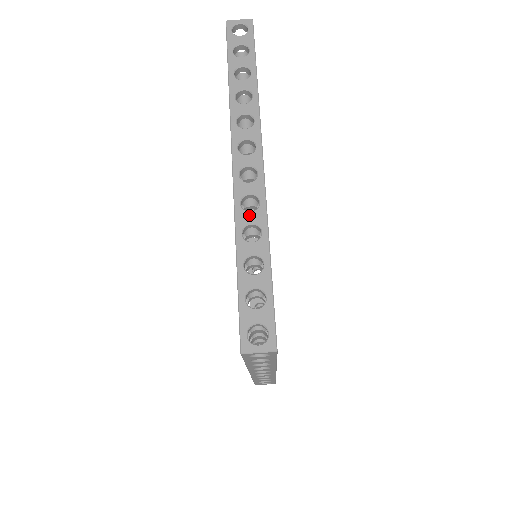
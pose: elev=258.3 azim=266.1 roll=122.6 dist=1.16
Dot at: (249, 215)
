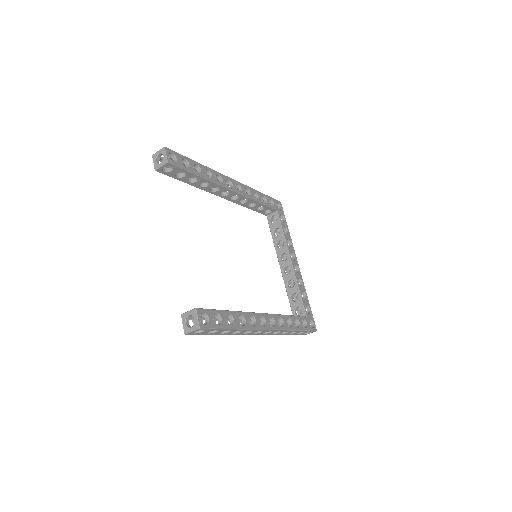
Dot at: (279, 333)
